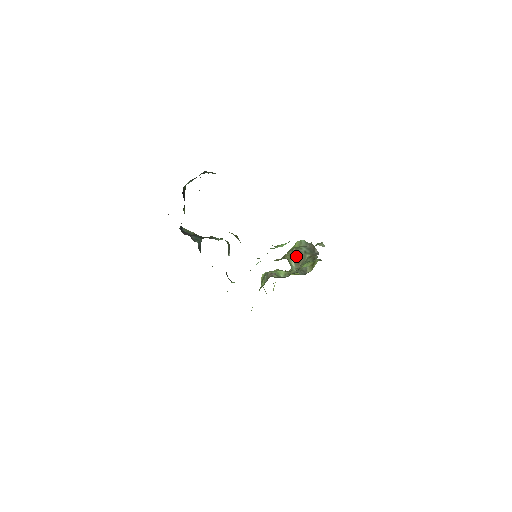
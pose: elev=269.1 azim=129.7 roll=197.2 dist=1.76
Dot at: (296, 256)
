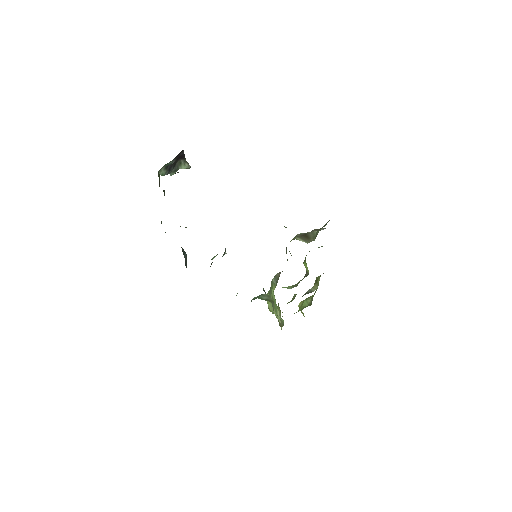
Dot at: (303, 236)
